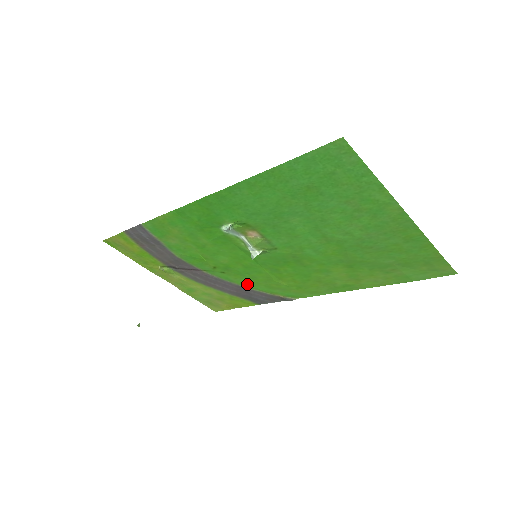
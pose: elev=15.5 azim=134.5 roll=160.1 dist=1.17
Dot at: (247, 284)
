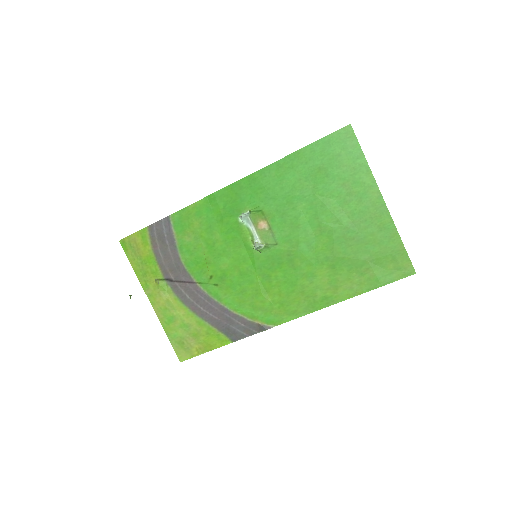
Dot at: (233, 304)
